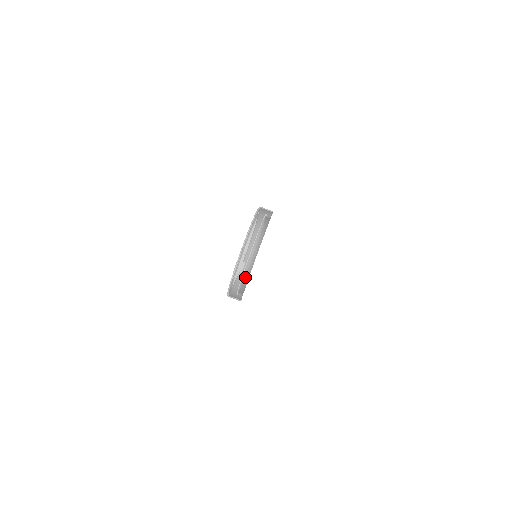
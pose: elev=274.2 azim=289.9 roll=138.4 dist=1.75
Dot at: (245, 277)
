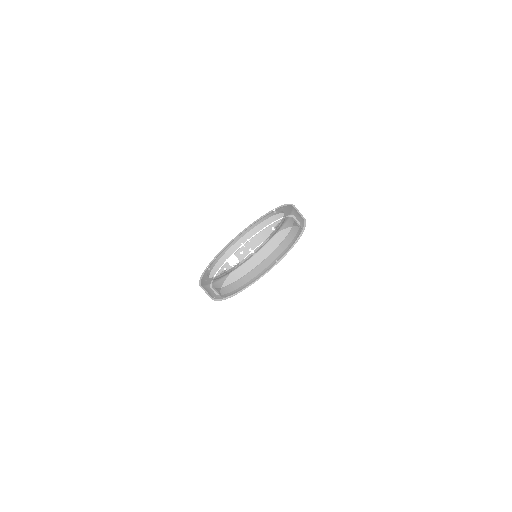
Dot at: (276, 258)
